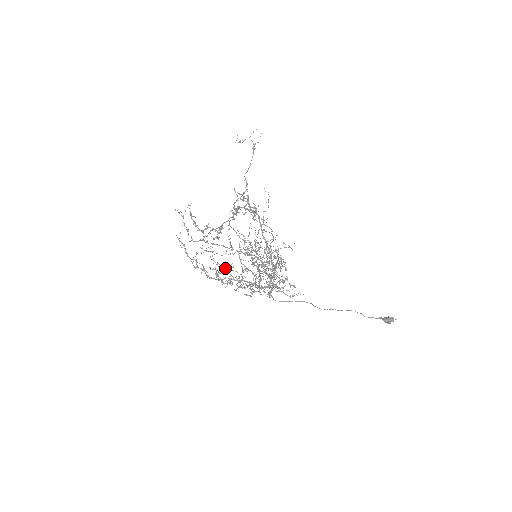
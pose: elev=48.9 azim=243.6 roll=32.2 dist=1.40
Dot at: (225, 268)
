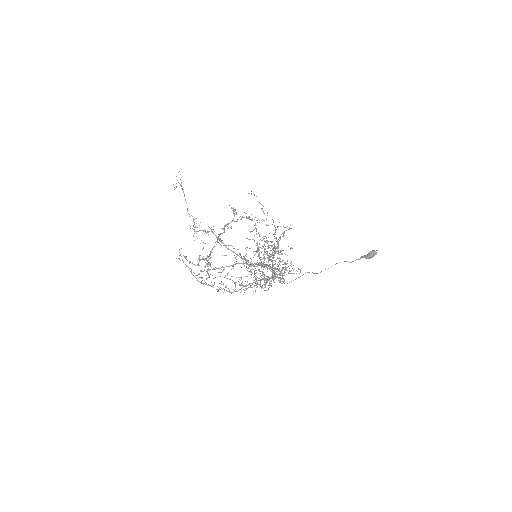
Dot at: (241, 278)
